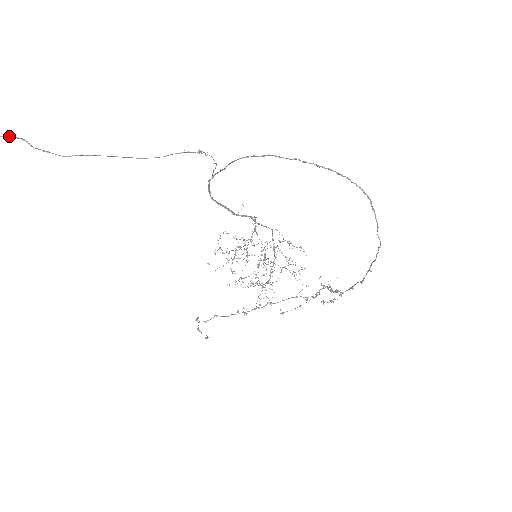
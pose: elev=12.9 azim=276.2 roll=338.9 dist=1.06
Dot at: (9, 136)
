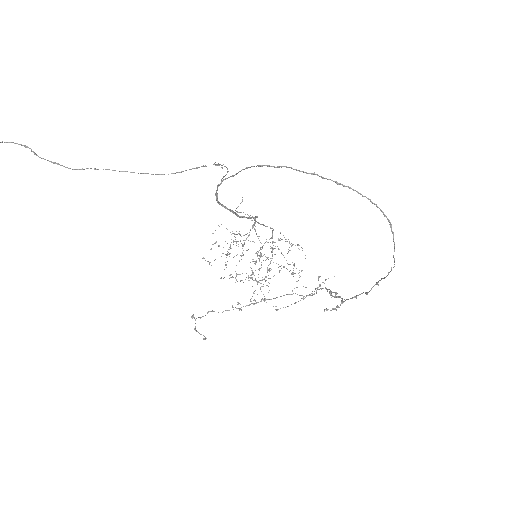
Dot at: (10, 142)
